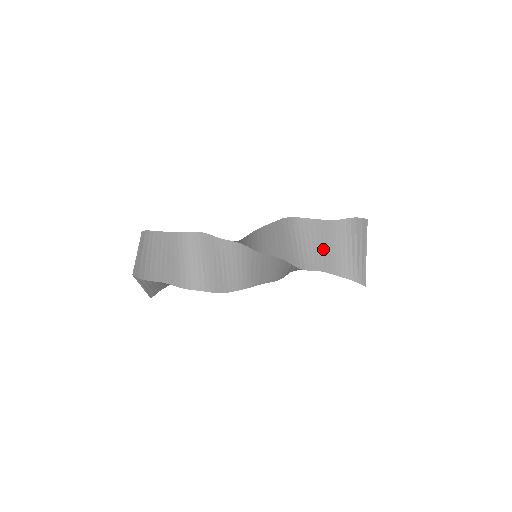
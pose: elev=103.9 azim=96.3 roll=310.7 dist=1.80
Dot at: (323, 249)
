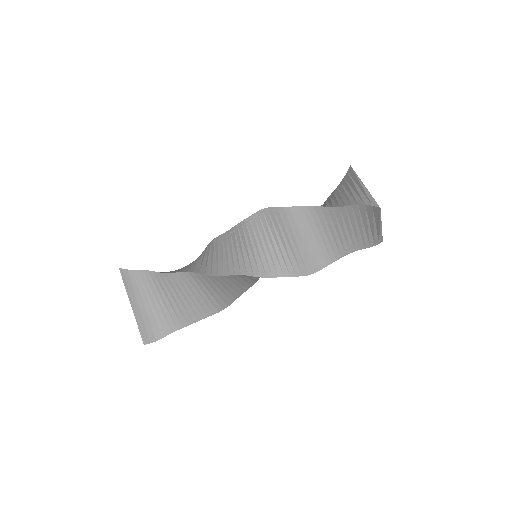
Dot at: (331, 237)
